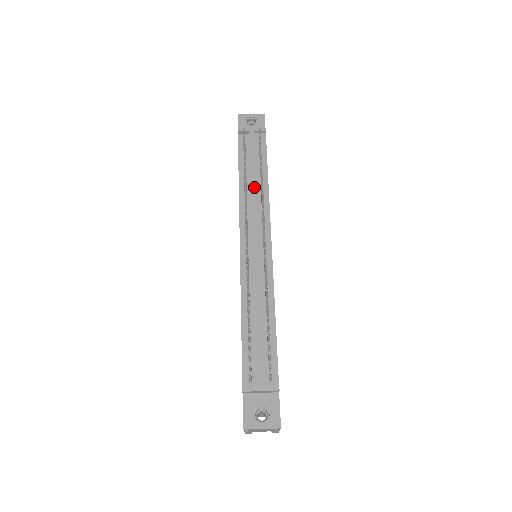
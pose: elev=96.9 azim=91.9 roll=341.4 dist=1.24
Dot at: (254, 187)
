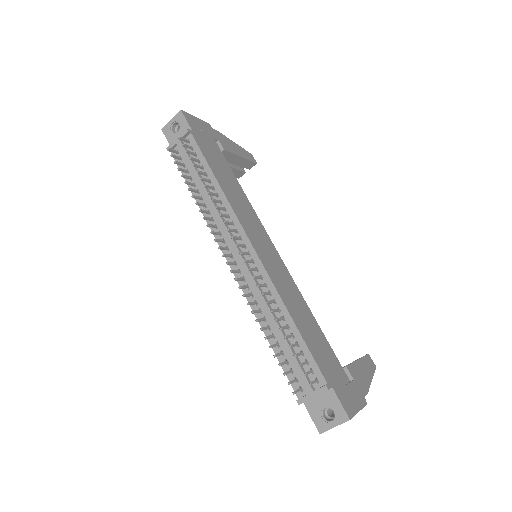
Dot at: (209, 200)
